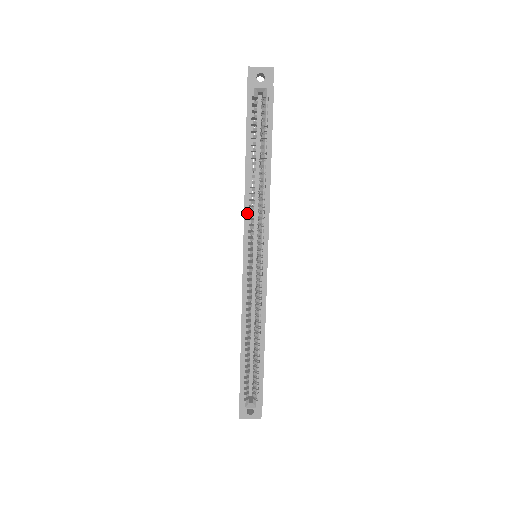
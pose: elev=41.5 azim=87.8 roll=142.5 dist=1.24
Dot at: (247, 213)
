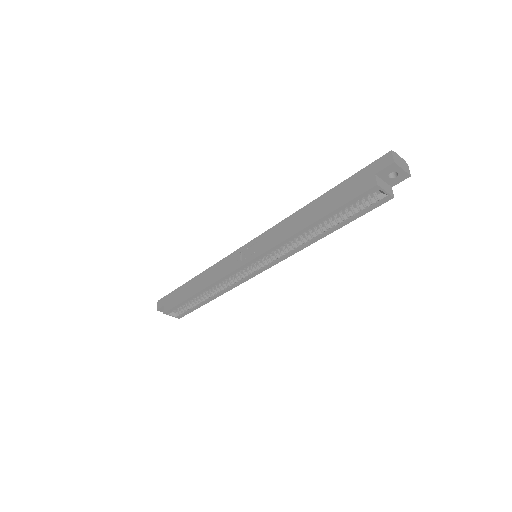
Dot at: (279, 246)
